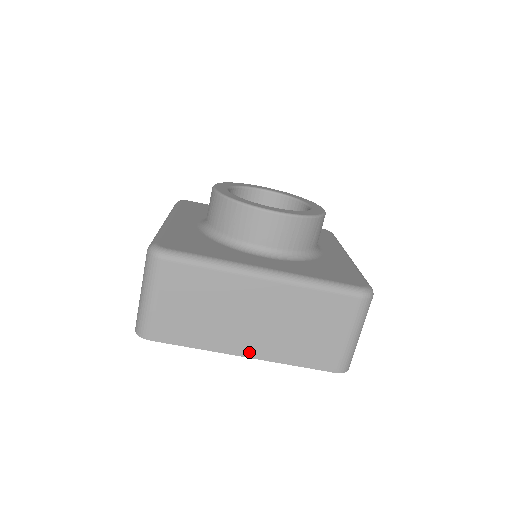
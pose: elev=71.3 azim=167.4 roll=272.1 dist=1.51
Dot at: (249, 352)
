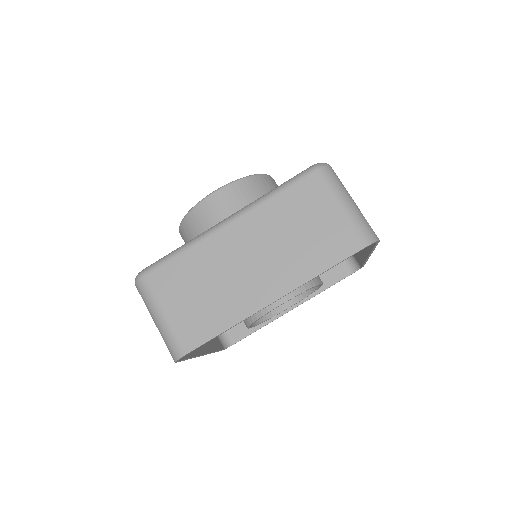
Dot at: (273, 294)
